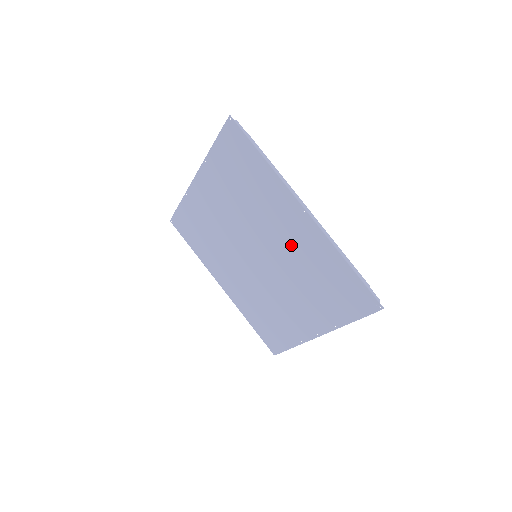
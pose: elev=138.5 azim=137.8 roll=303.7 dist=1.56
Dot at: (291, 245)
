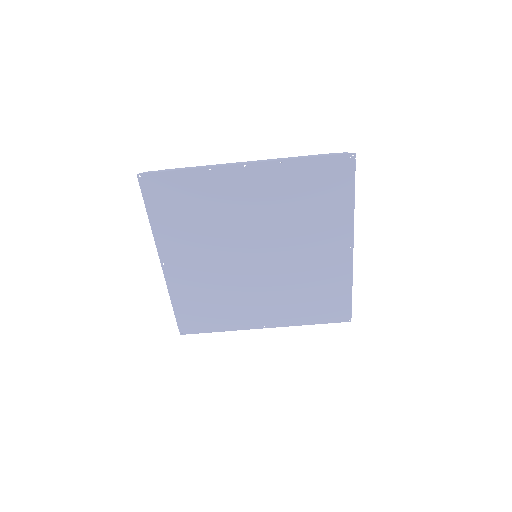
Dot at: (311, 263)
